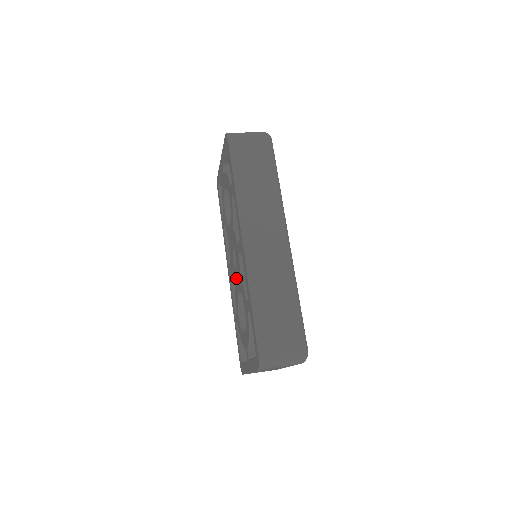
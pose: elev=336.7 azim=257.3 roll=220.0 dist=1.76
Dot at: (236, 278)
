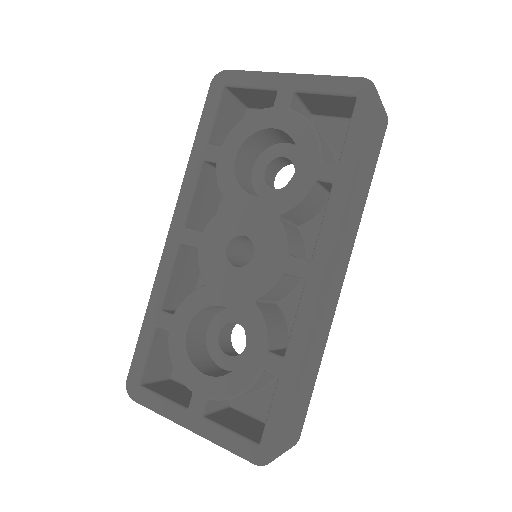
Dot at: (227, 282)
